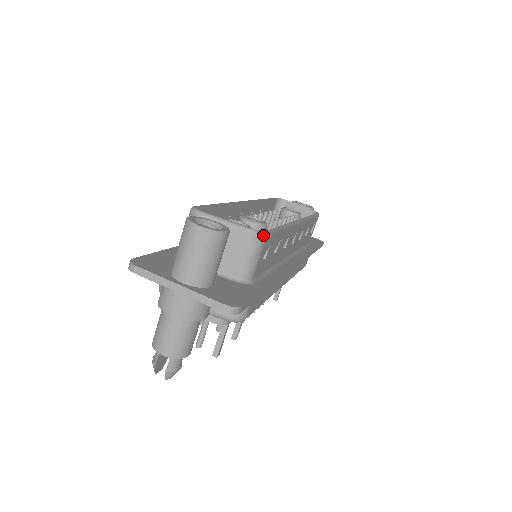
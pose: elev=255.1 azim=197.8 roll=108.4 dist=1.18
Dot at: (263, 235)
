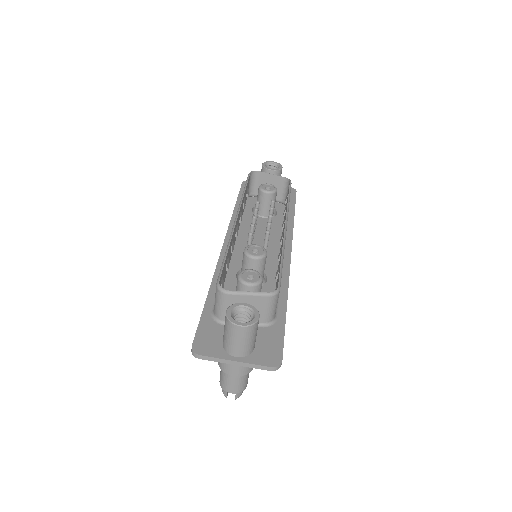
Dot at: (278, 293)
